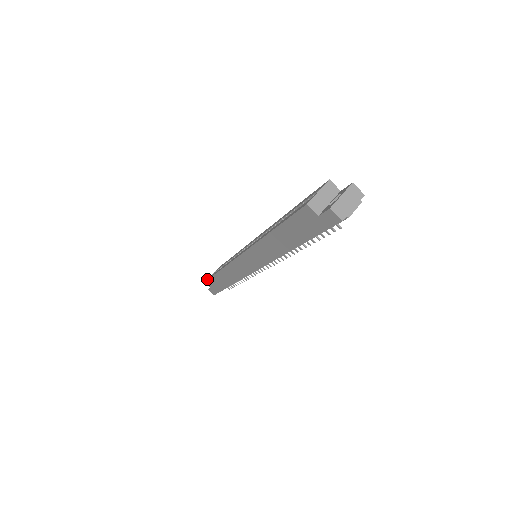
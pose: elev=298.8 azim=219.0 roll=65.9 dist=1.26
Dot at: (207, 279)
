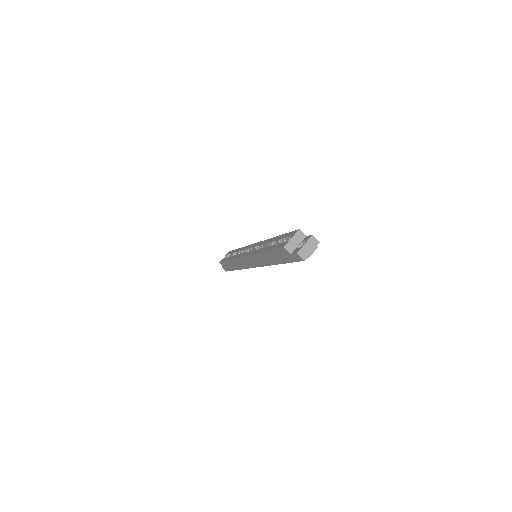
Dot at: (221, 261)
